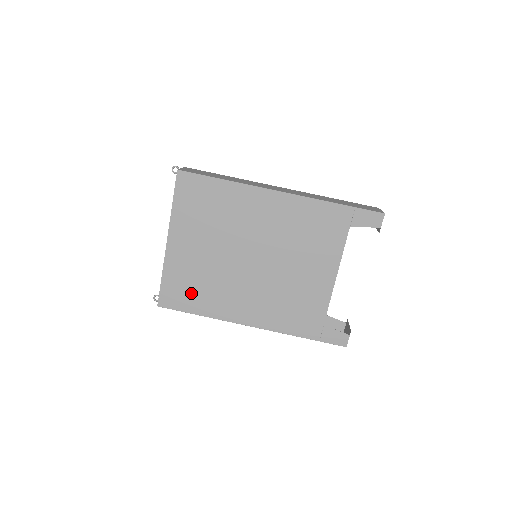
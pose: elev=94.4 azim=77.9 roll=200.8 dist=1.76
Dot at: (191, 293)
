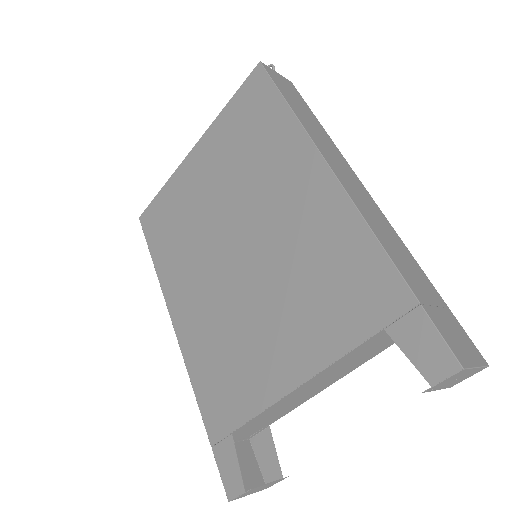
Dot at: (166, 231)
